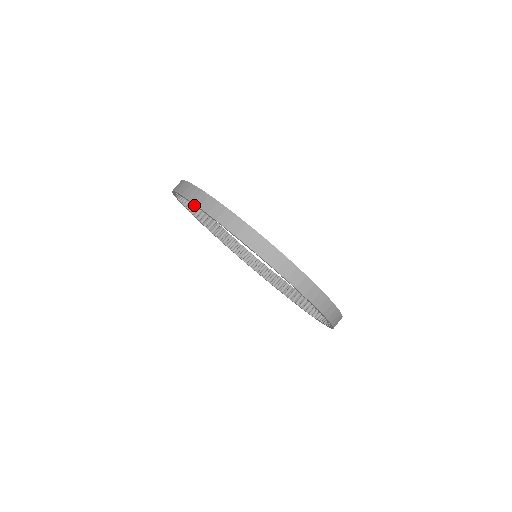
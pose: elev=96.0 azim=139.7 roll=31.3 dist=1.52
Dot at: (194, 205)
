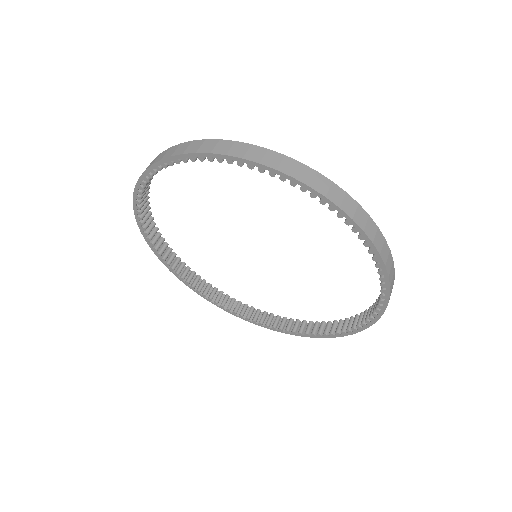
Dot at: (243, 308)
